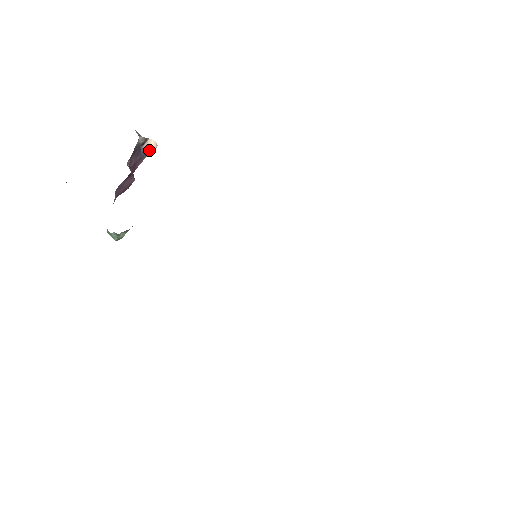
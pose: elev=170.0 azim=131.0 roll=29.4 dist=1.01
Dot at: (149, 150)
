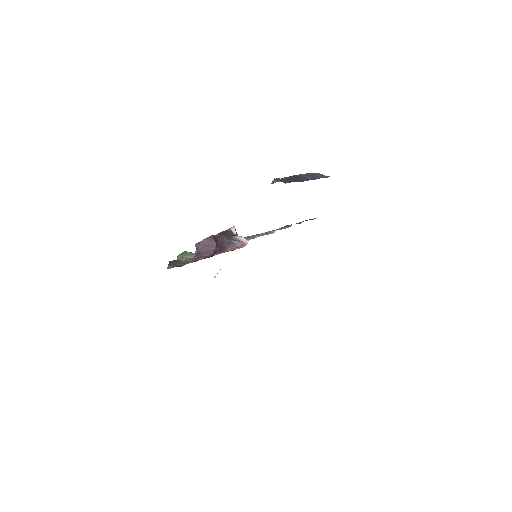
Dot at: (239, 241)
